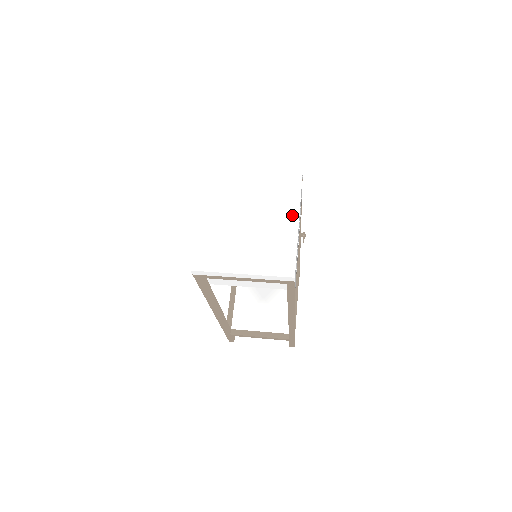
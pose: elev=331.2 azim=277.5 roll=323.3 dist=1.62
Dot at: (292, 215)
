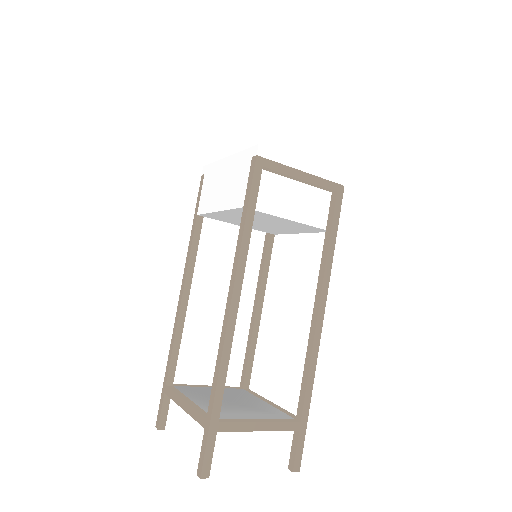
Dot at: occluded
